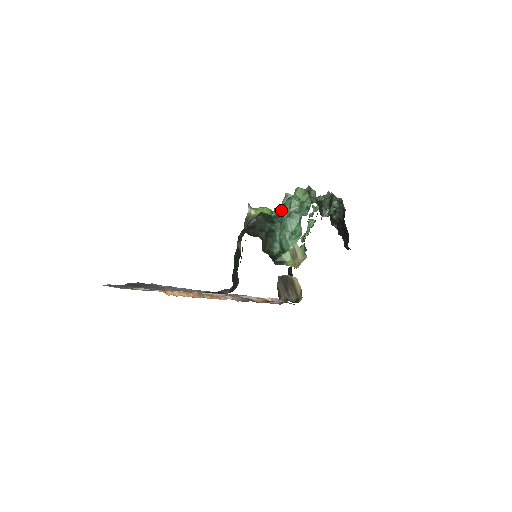
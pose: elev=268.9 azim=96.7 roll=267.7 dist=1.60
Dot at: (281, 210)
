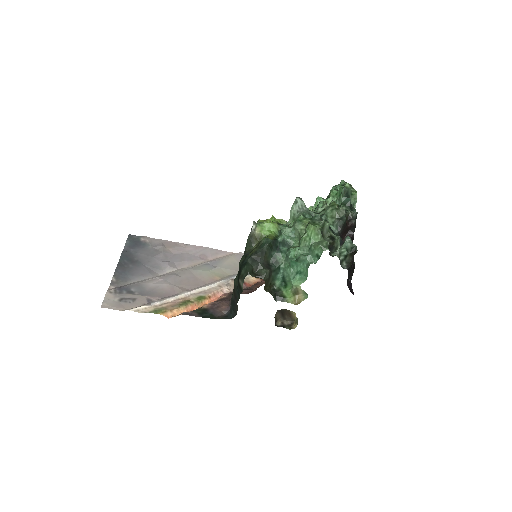
Dot at: (289, 235)
